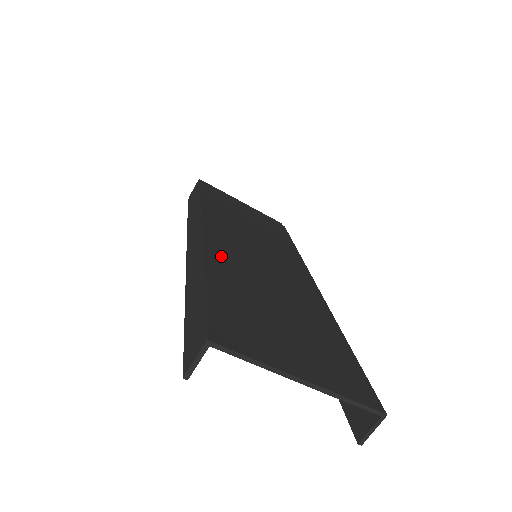
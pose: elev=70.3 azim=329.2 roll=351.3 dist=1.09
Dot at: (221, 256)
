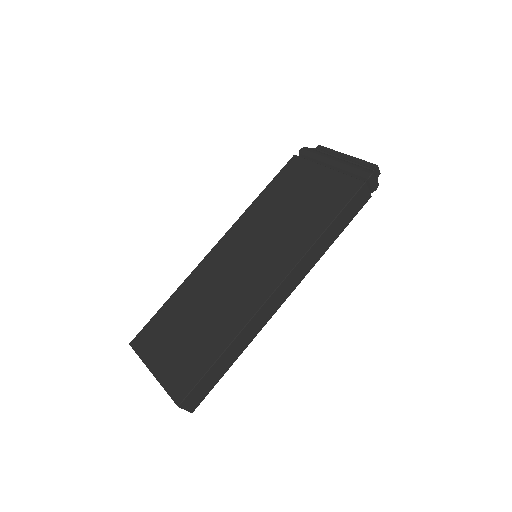
Dot at: (201, 275)
